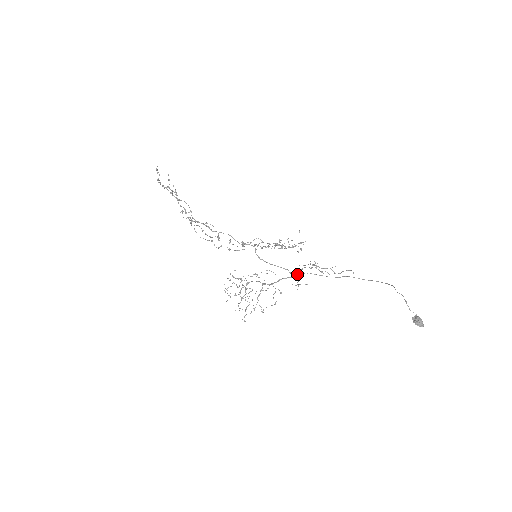
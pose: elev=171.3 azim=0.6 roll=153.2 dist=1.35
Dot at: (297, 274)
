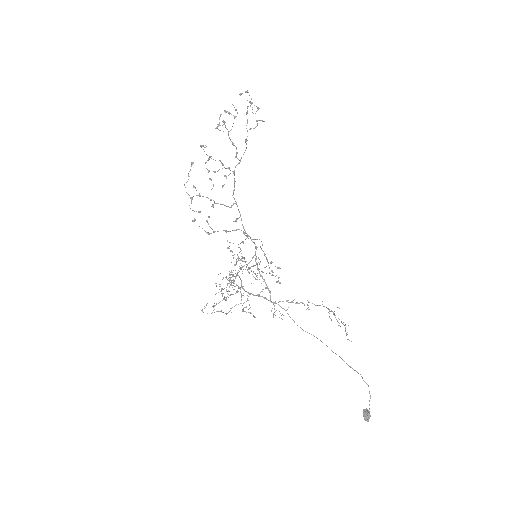
Dot at: occluded
